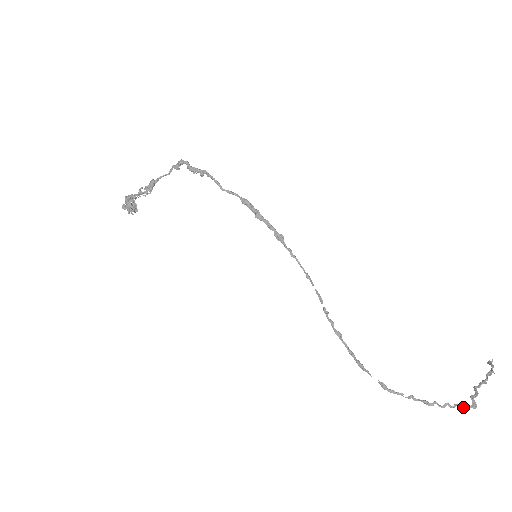
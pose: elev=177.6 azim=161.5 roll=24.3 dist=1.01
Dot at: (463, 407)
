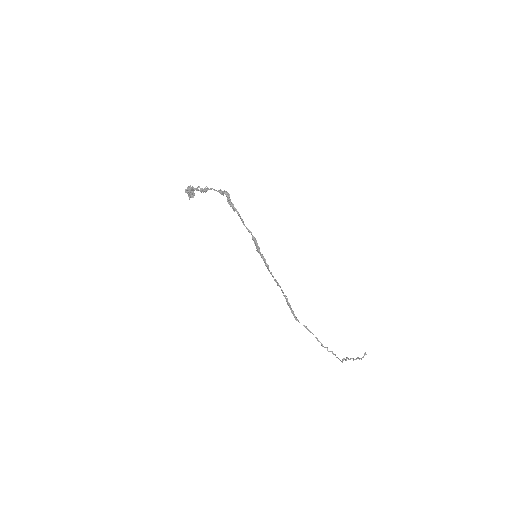
Dot at: (338, 358)
